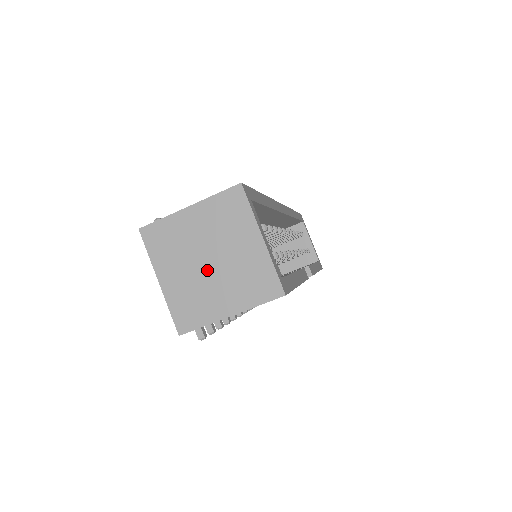
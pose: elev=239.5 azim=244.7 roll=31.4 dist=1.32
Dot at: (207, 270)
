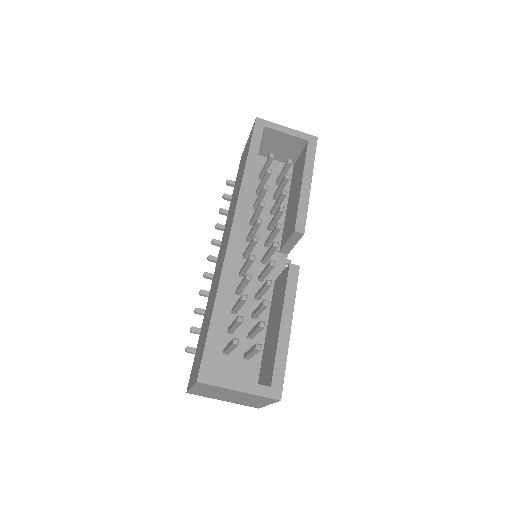
Dot at: (235, 398)
